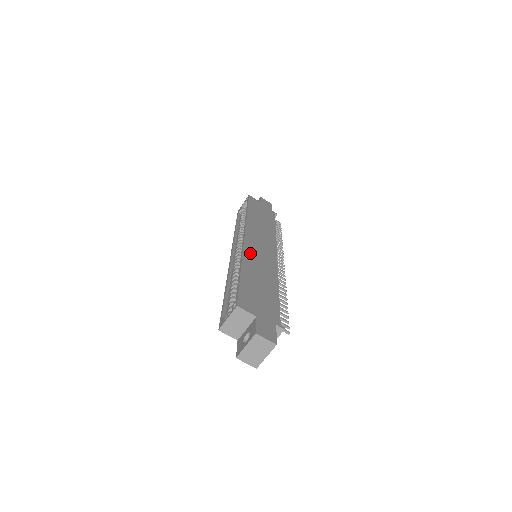
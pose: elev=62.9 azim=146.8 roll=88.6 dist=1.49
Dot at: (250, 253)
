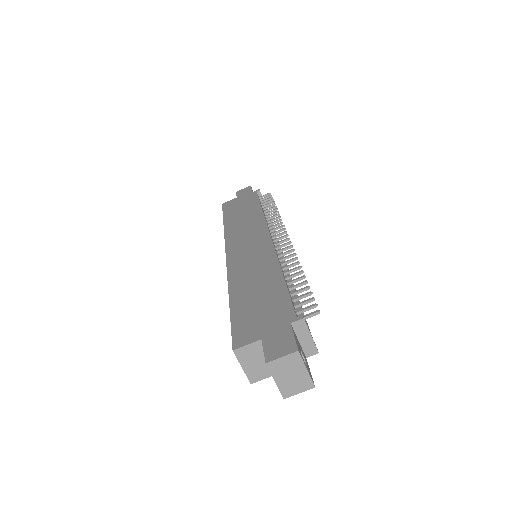
Dot at: (236, 267)
